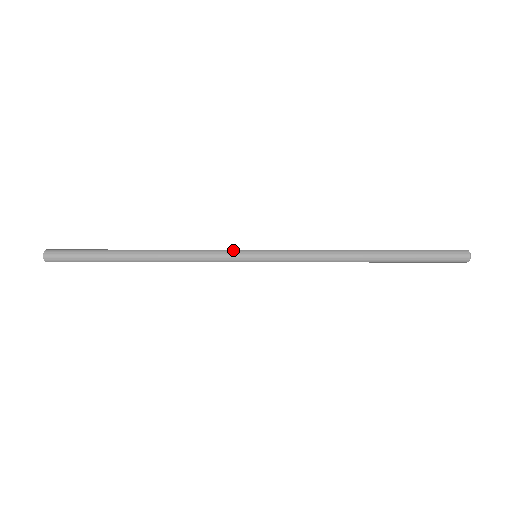
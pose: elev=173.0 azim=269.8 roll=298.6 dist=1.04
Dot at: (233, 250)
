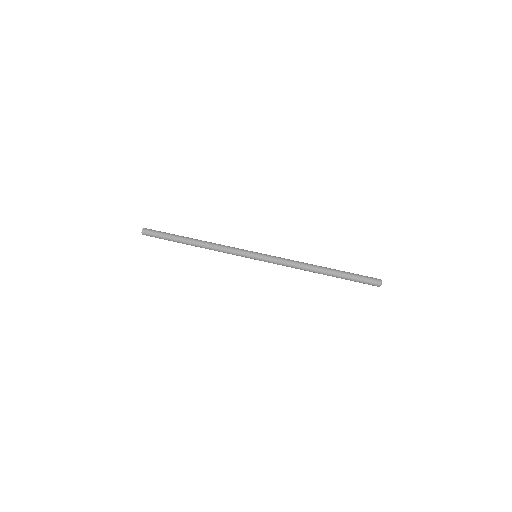
Dot at: (243, 251)
